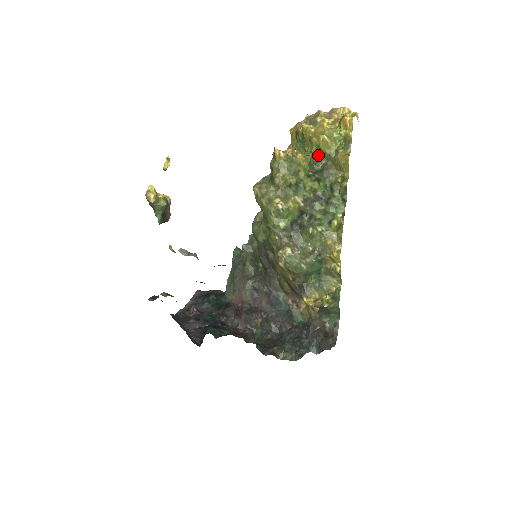
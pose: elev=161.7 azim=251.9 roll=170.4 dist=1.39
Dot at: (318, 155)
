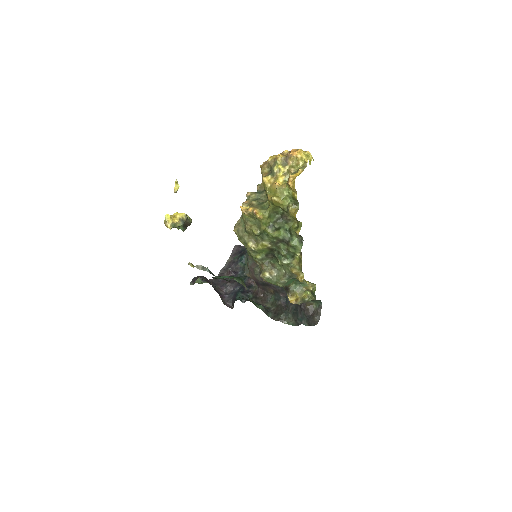
Dot at: (275, 208)
